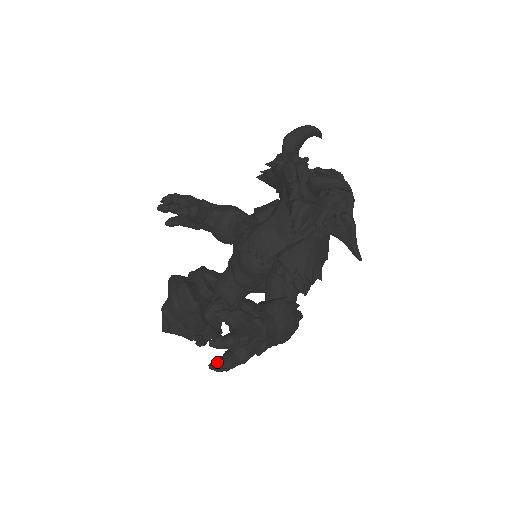
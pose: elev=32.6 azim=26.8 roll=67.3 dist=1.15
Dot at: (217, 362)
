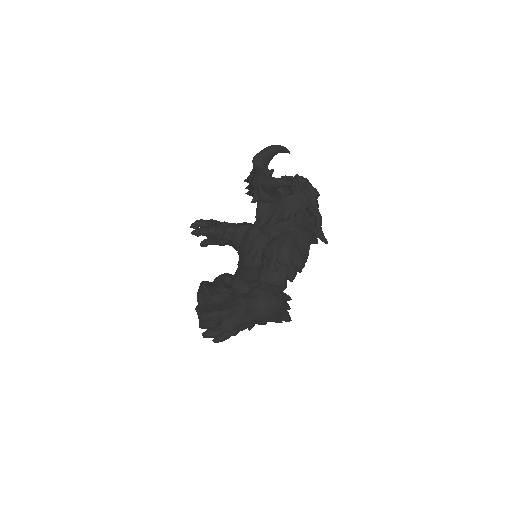
Dot at: (207, 331)
